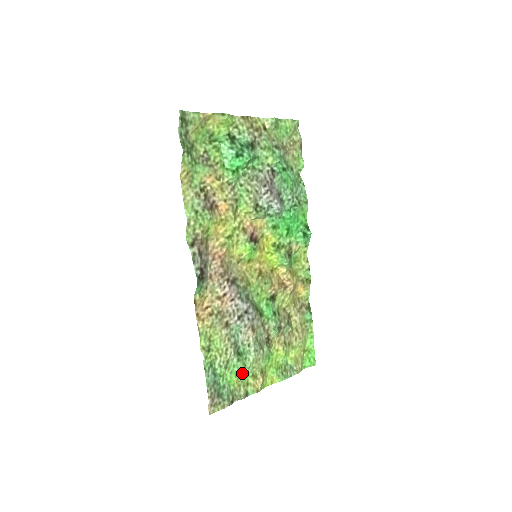
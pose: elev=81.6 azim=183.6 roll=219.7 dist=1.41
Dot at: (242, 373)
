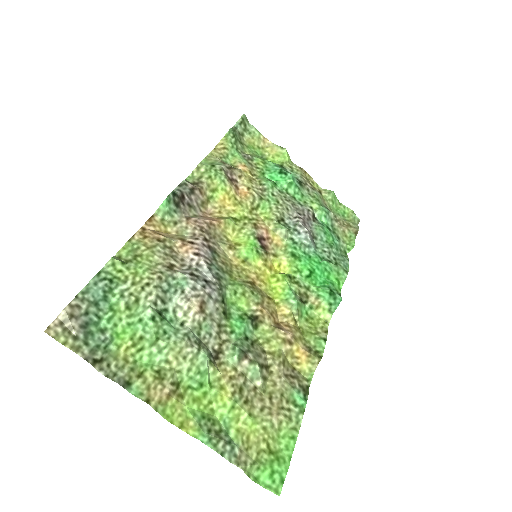
Dot at: (145, 347)
